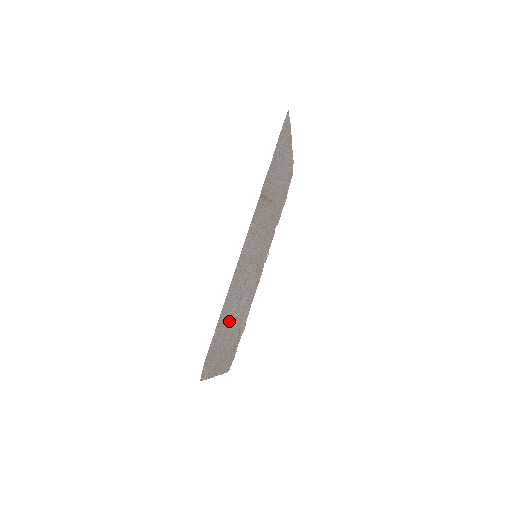
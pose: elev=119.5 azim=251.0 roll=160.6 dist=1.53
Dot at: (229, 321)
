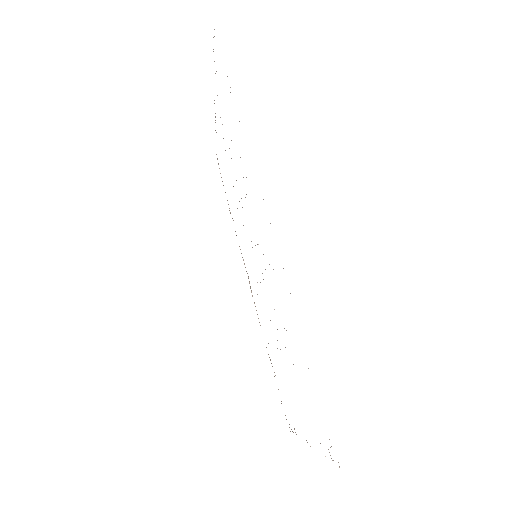
Dot at: occluded
